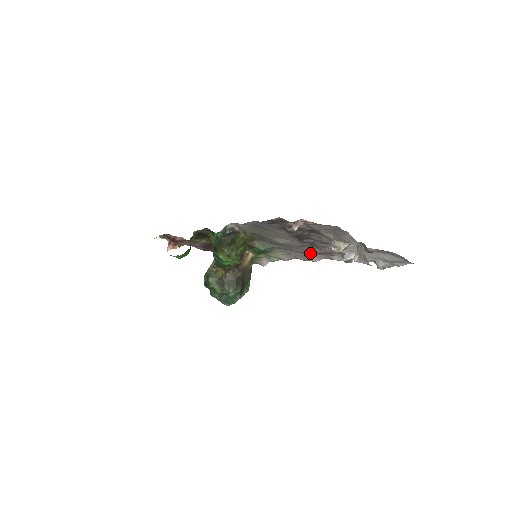
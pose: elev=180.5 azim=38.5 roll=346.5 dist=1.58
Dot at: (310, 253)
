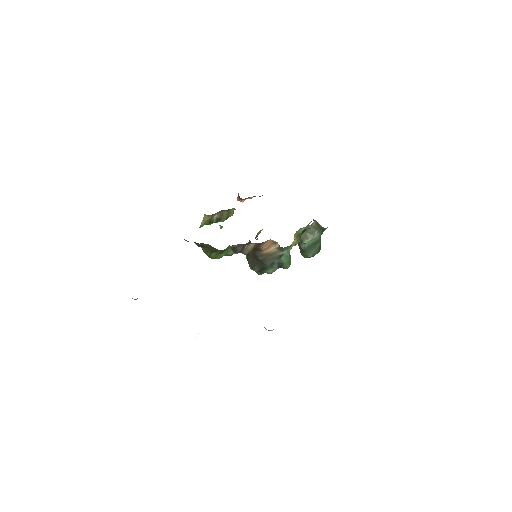
Dot at: occluded
